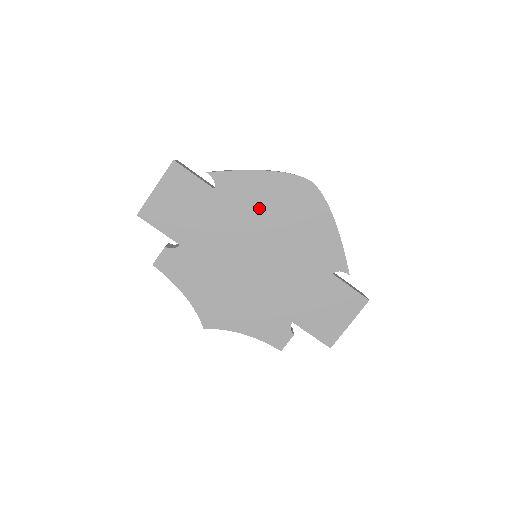
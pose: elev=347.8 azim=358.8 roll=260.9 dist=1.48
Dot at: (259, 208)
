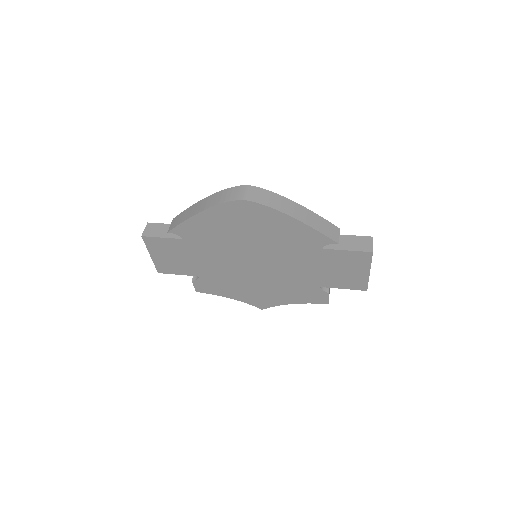
Dot at: (224, 235)
